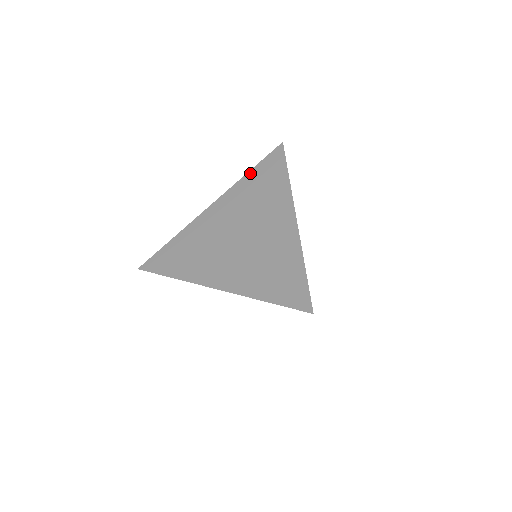
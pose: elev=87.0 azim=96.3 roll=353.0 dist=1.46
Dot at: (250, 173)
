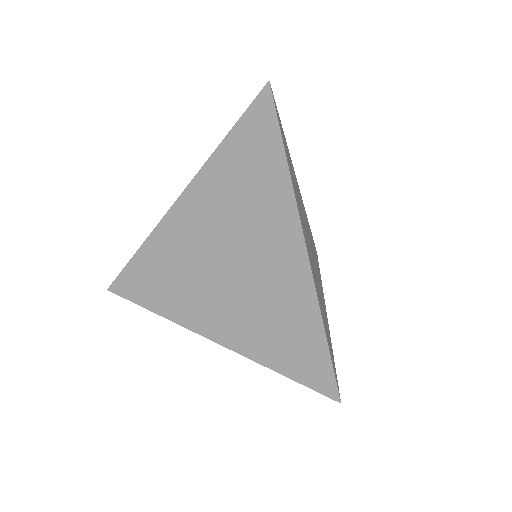
Dot at: (225, 143)
